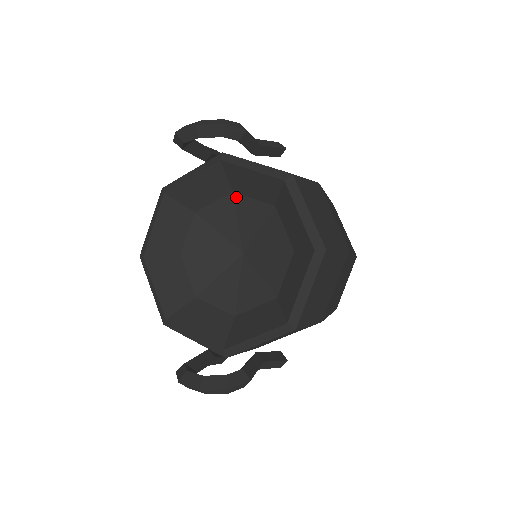
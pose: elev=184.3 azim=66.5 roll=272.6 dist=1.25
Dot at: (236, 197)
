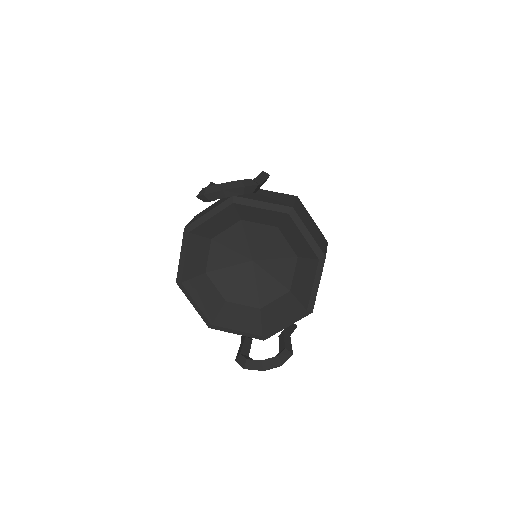
Dot at: (244, 223)
